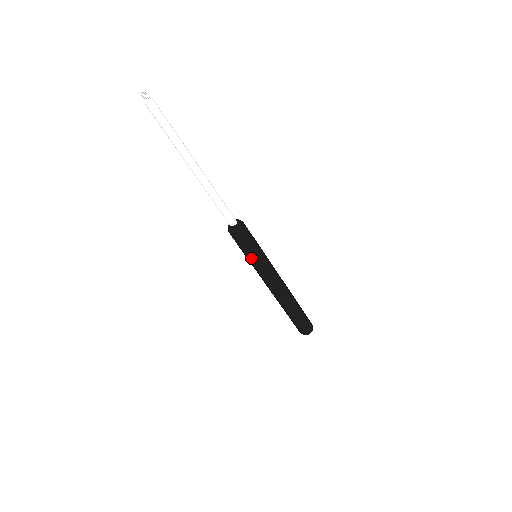
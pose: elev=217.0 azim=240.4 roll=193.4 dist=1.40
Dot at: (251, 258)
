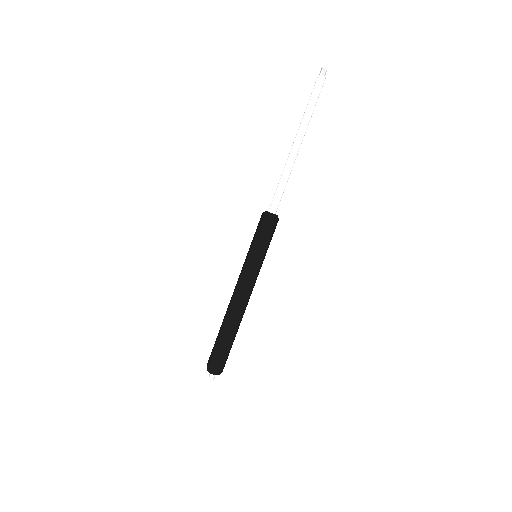
Dot at: (257, 251)
